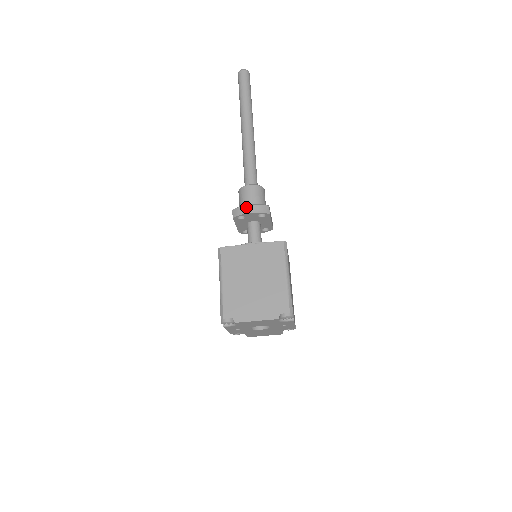
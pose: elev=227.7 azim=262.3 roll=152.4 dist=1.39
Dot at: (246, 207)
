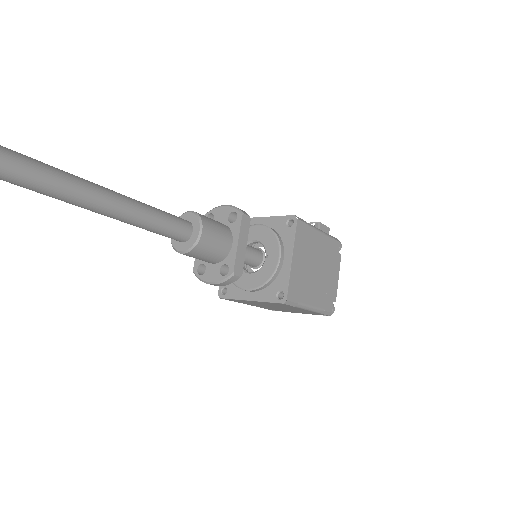
Dot at: occluded
